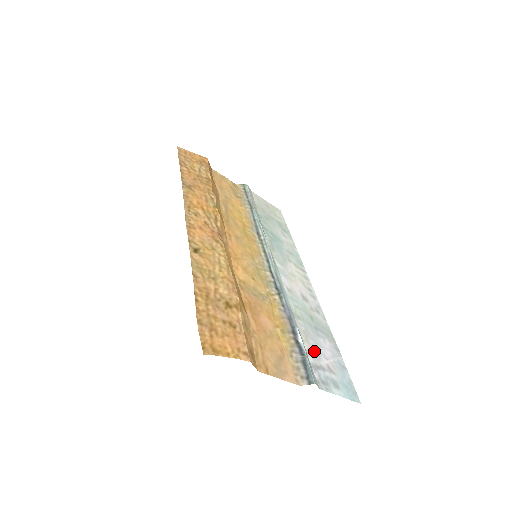
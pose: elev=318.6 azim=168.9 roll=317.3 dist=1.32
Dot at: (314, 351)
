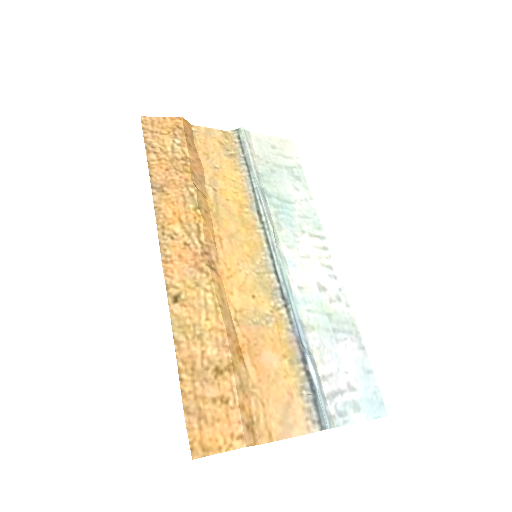
Dot at: (330, 371)
